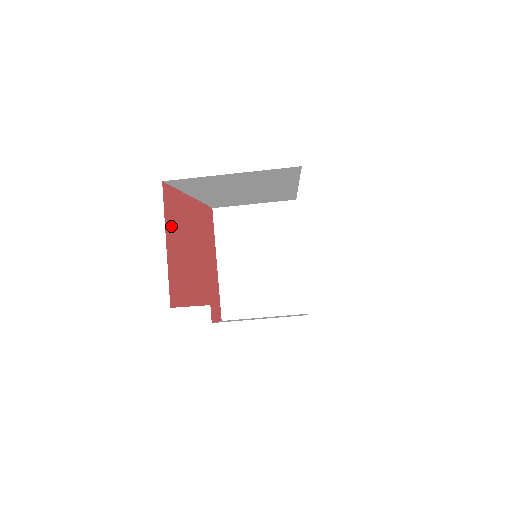
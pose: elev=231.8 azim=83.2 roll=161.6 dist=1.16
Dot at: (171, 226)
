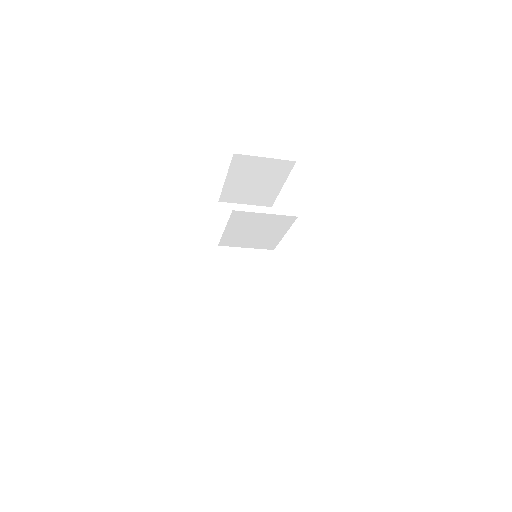
Dot at: occluded
